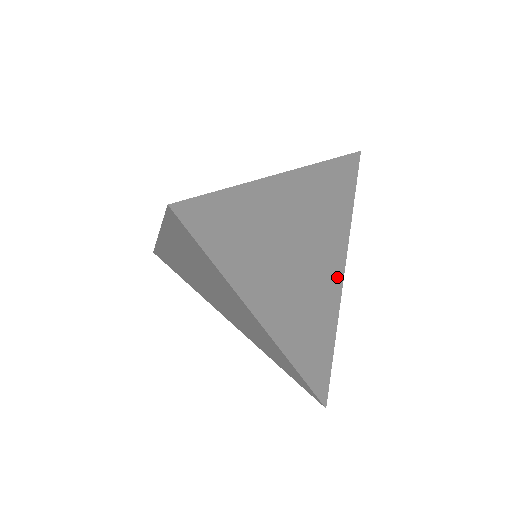
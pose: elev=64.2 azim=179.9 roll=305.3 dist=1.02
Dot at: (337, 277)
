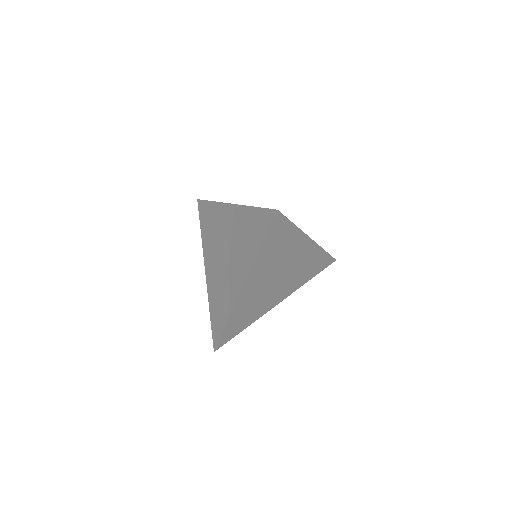
Dot at: (276, 301)
